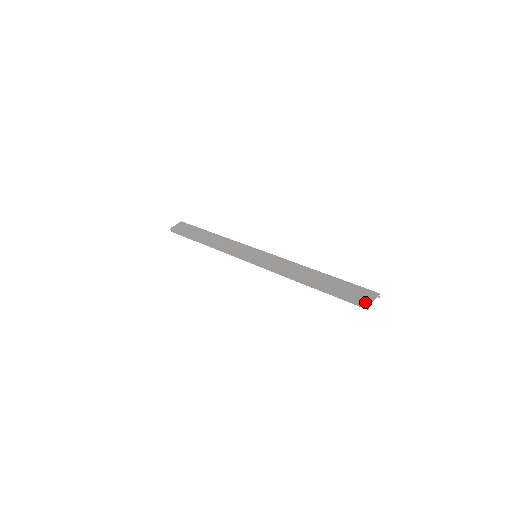
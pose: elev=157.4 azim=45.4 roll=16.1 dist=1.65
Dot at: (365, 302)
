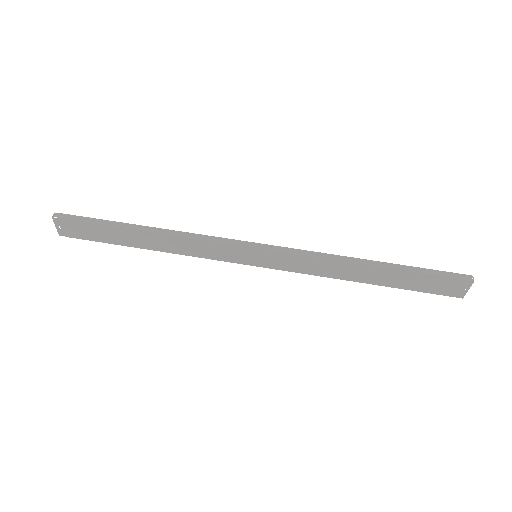
Dot at: (457, 295)
